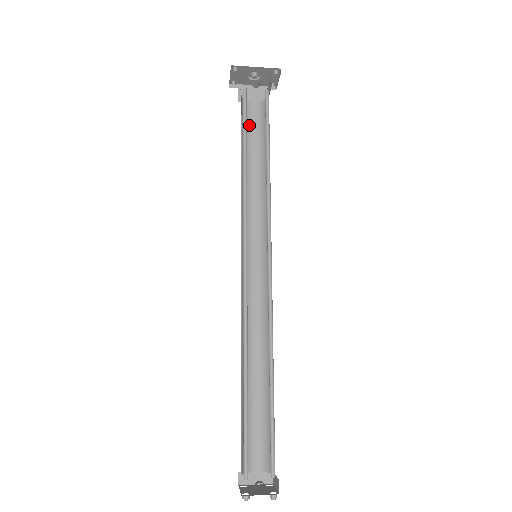
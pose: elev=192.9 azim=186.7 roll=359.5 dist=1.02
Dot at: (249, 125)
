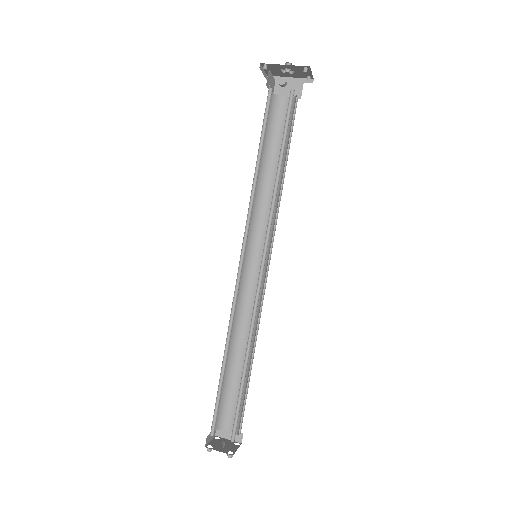
Dot at: (278, 122)
